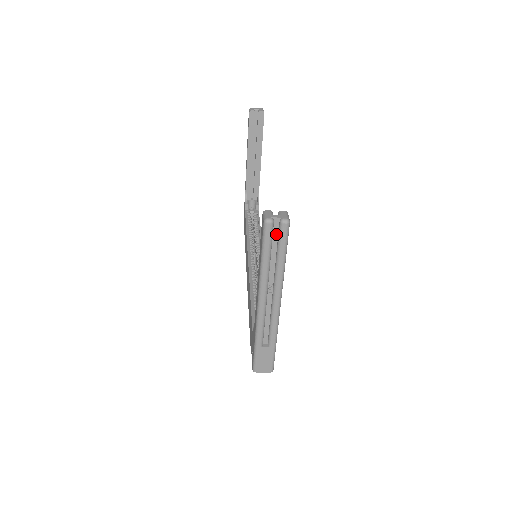
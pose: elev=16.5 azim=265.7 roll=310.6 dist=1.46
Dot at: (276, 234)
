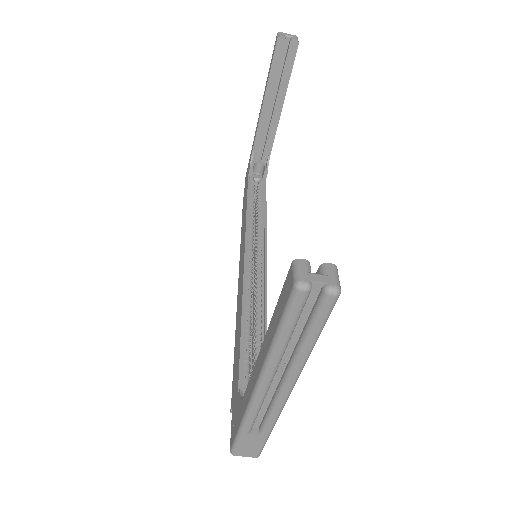
Dot at: (310, 304)
